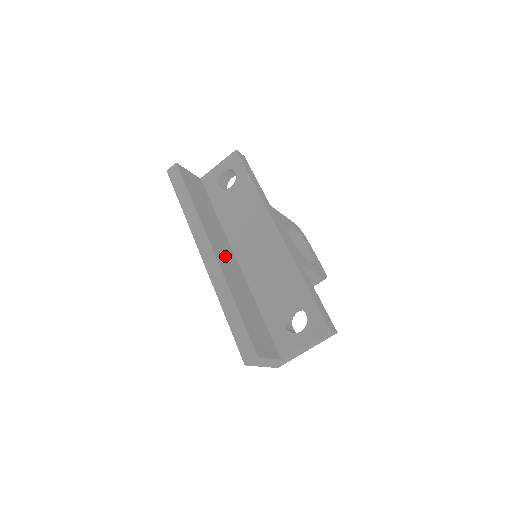
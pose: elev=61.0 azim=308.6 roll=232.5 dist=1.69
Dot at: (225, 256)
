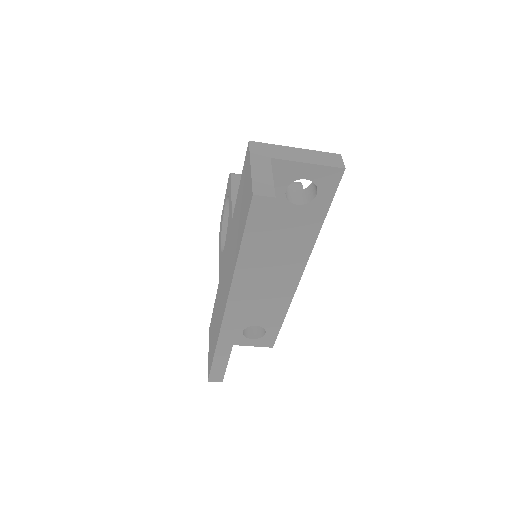
Dot at: occluded
